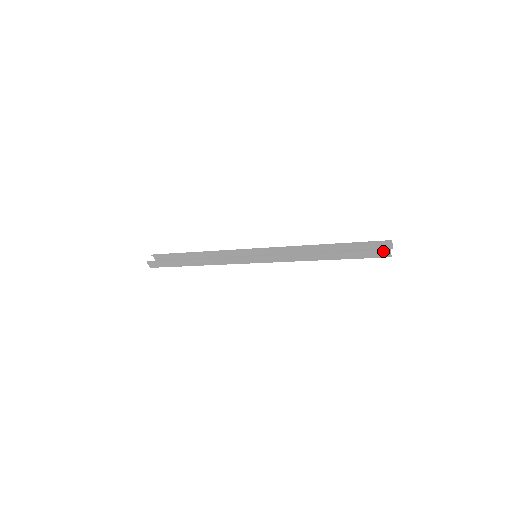
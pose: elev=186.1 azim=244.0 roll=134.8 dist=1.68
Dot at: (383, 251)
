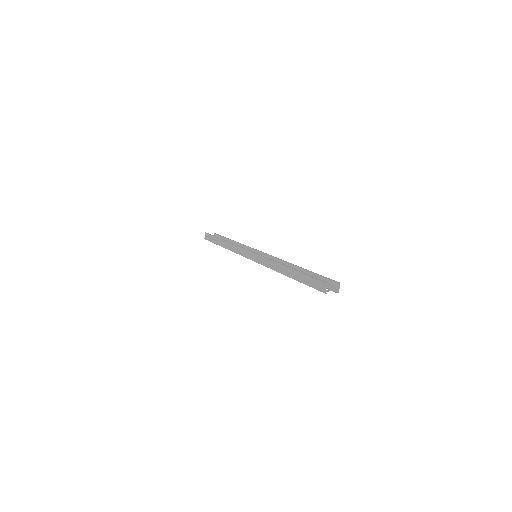
Dot at: (322, 283)
